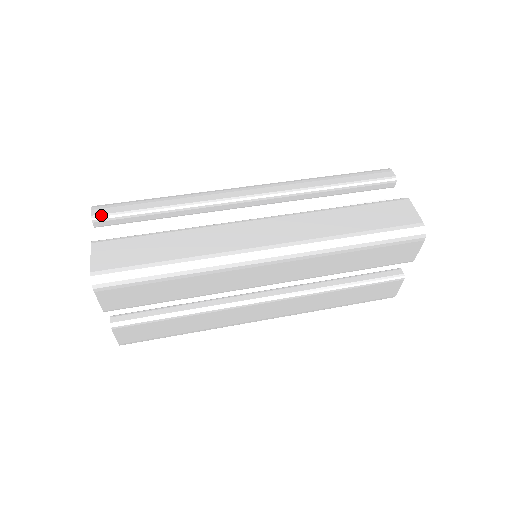
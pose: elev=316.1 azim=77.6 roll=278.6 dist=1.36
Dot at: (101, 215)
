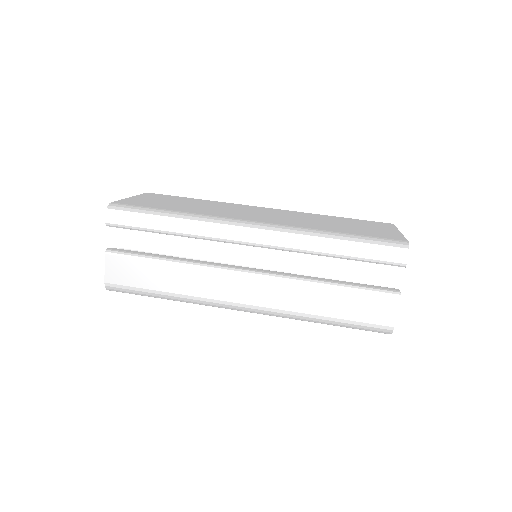
Dot at: (114, 225)
